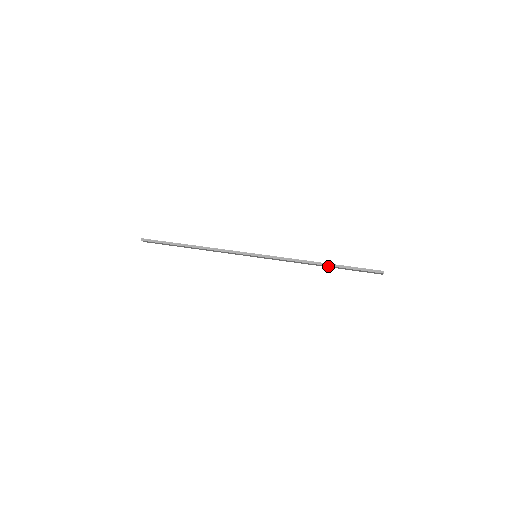
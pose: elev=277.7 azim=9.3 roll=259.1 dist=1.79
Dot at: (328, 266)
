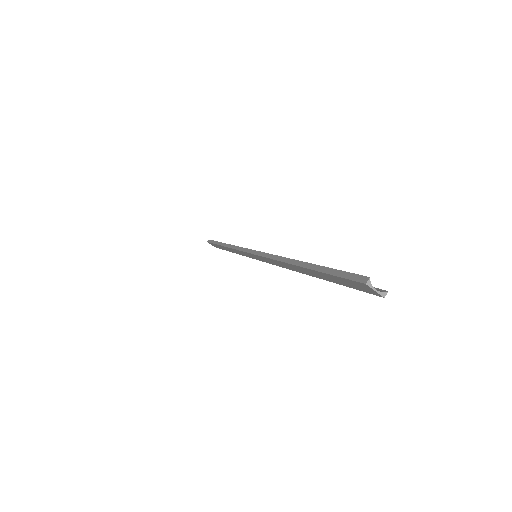
Dot at: (304, 269)
